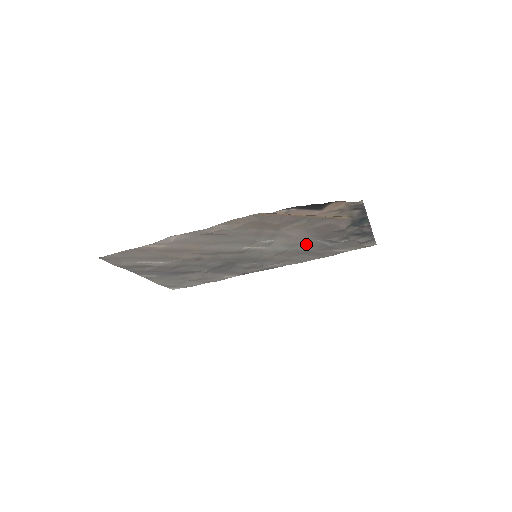
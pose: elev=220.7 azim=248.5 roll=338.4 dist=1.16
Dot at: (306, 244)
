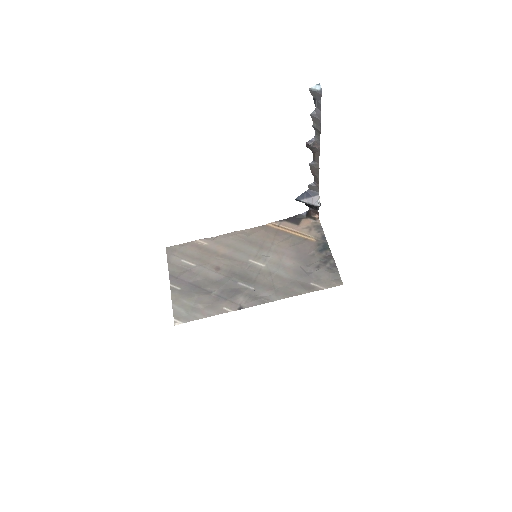
Dot at: (290, 268)
